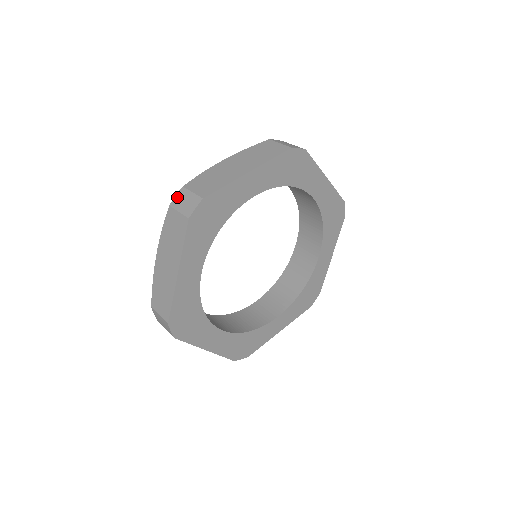
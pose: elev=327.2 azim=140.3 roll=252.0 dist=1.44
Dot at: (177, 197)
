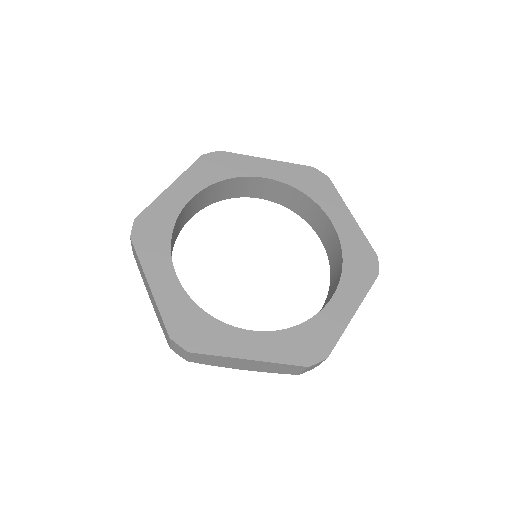
Dot at: occluded
